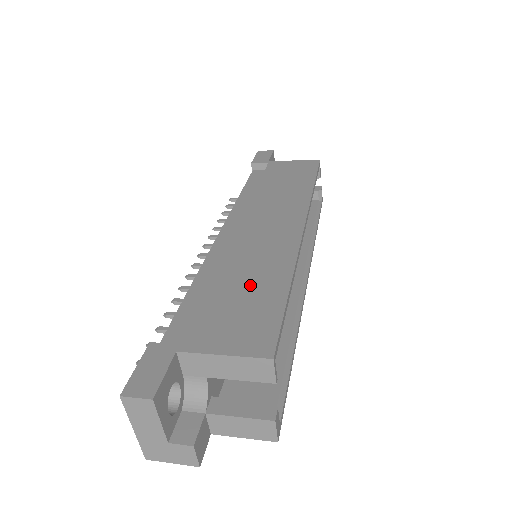
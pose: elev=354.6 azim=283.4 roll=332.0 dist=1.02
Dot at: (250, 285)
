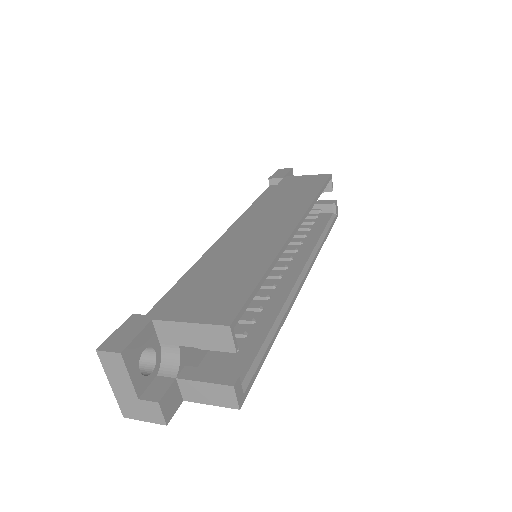
Dot at: (231, 271)
